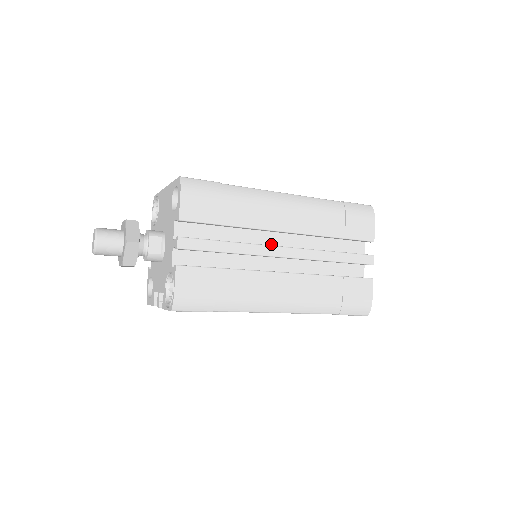
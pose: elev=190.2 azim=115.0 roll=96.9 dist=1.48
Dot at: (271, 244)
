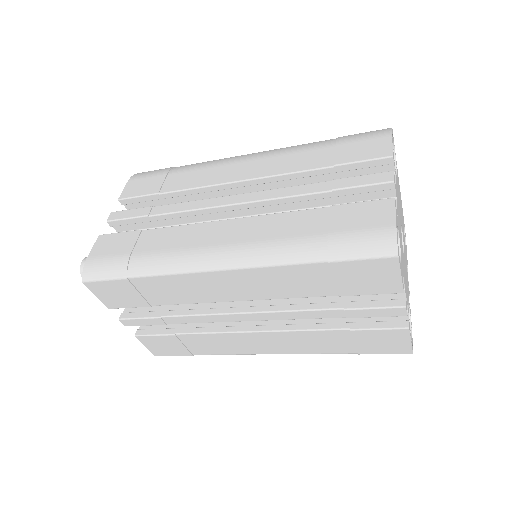
Dot at: occluded
